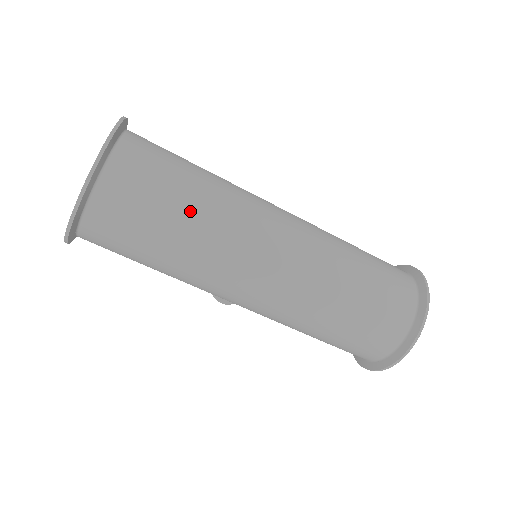
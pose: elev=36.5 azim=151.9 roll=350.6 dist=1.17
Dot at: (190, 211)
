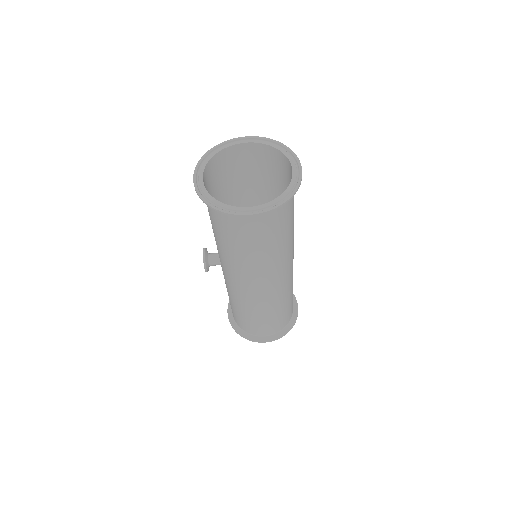
Dot at: (290, 233)
